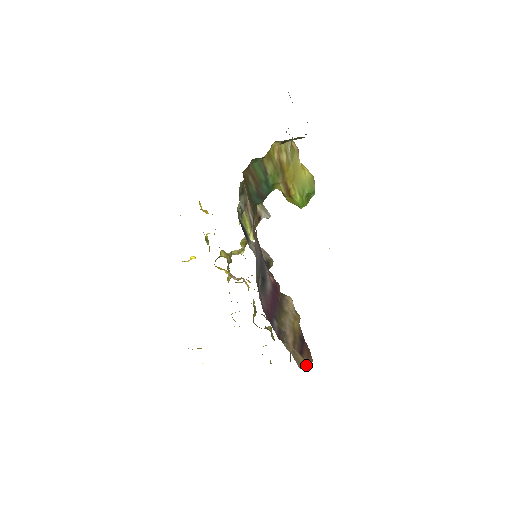
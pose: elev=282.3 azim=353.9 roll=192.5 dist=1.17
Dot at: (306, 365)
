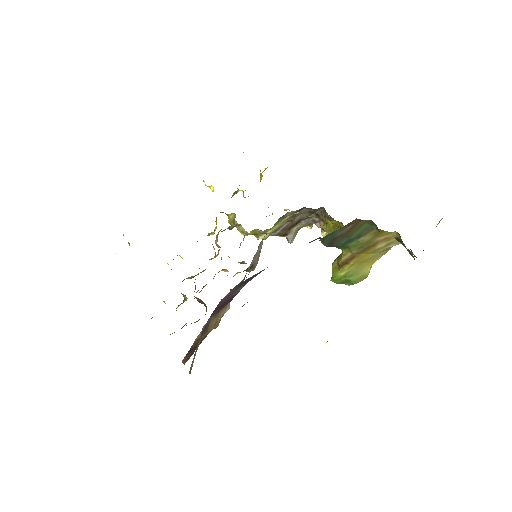
Dot at: (190, 372)
